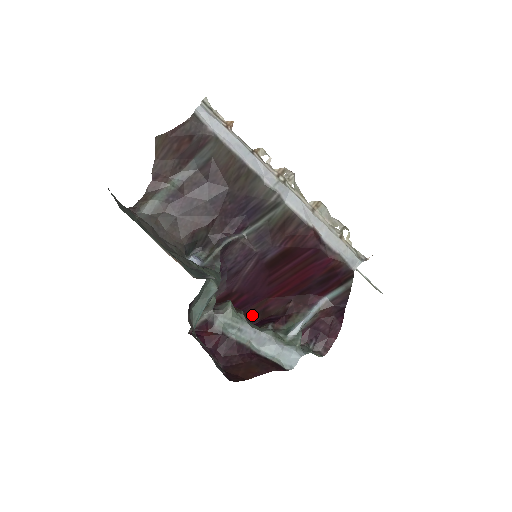
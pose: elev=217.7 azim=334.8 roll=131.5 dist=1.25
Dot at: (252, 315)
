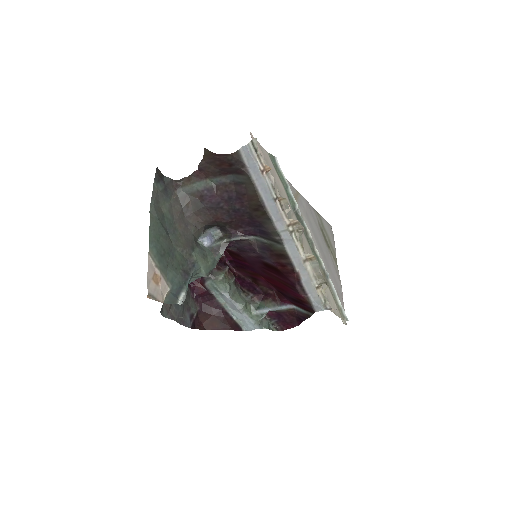
Dot at: (249, 275)
